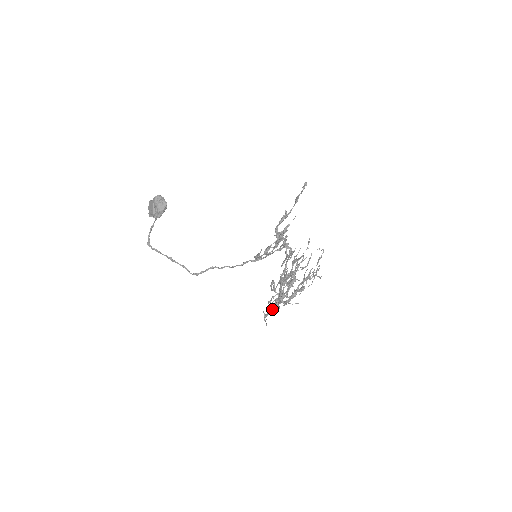
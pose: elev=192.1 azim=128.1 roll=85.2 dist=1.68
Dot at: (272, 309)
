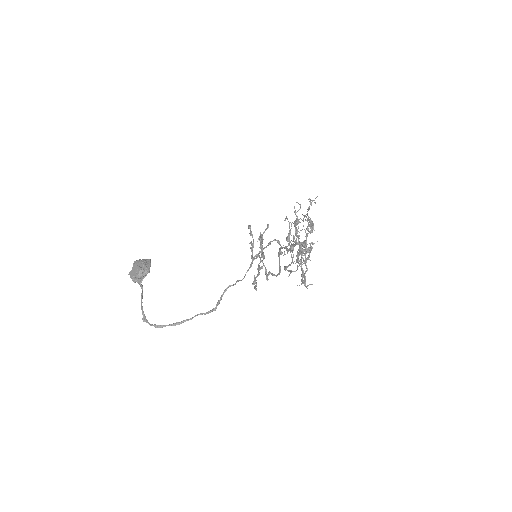
Dot at: (305, 256)
